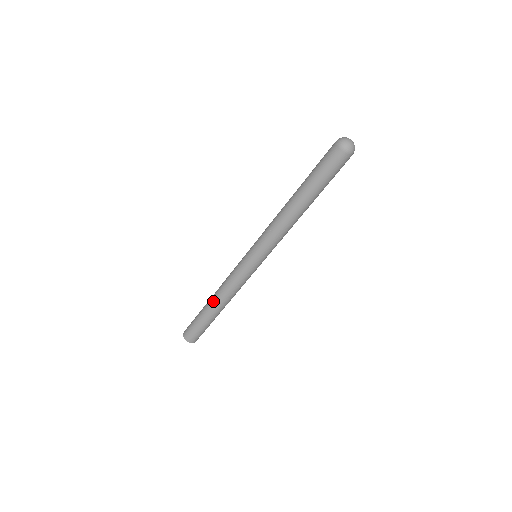
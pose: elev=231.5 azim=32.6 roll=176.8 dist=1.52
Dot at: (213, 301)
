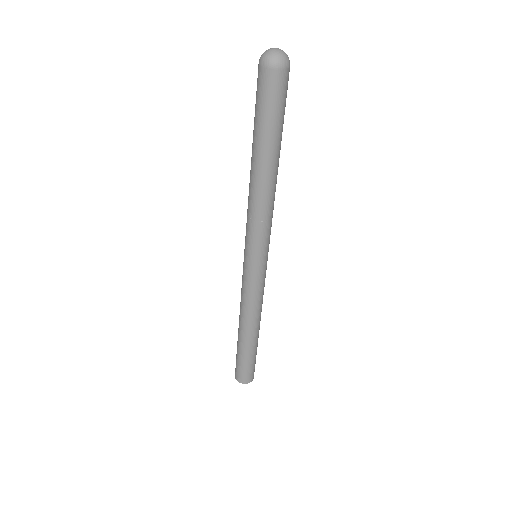
Dot at: (242, 330)
